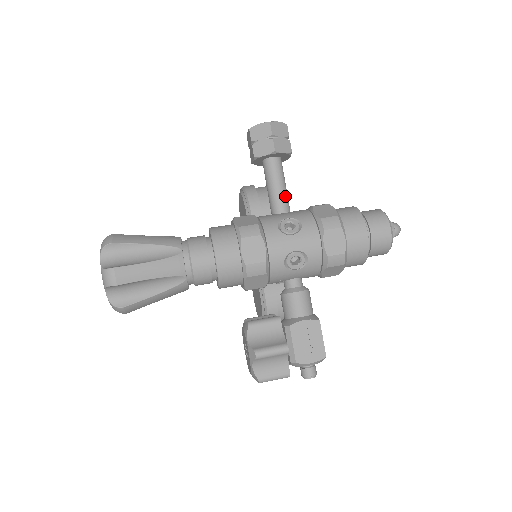
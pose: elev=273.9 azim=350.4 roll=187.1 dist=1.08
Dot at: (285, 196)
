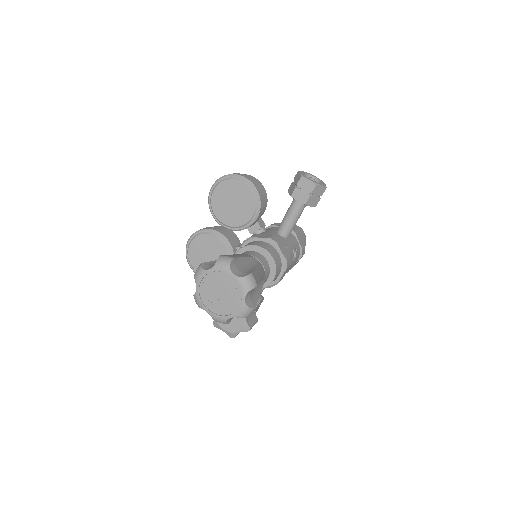
Dot at: (294, 226)
